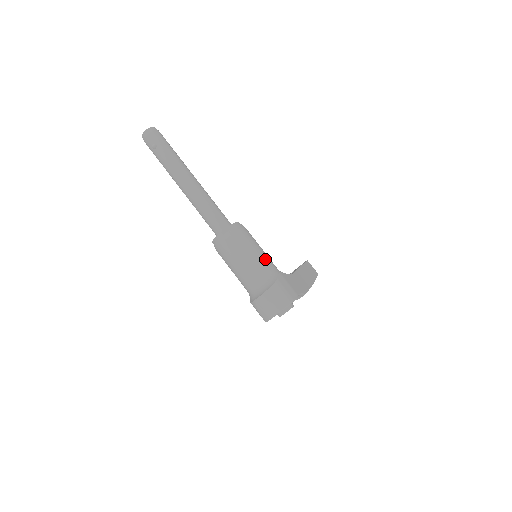
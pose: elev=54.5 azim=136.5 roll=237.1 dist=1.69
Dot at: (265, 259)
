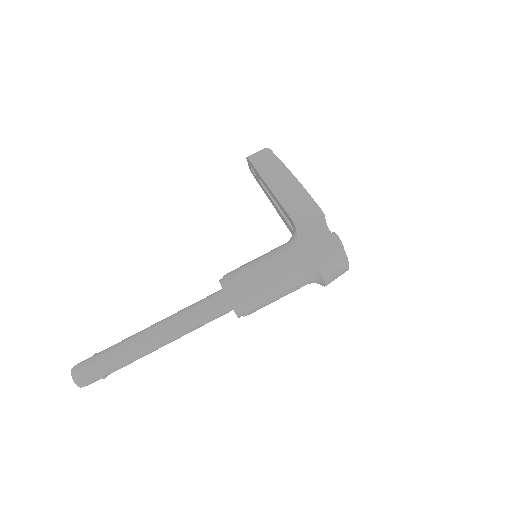
Dot at: (281, 268)
